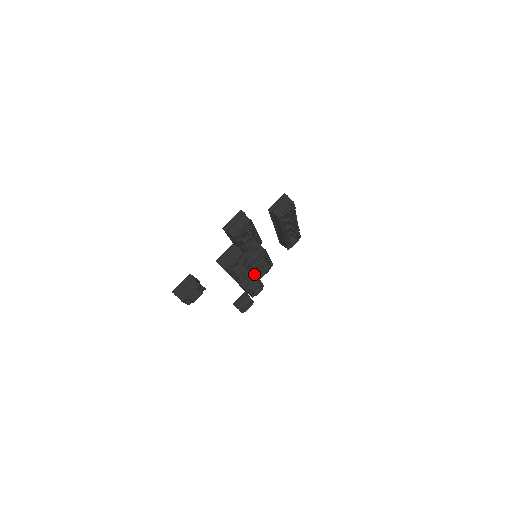
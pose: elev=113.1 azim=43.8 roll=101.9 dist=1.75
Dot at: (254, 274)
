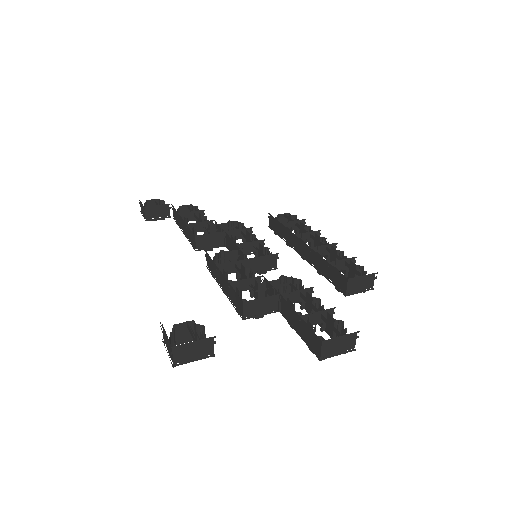
Dot at: (221, 244)
